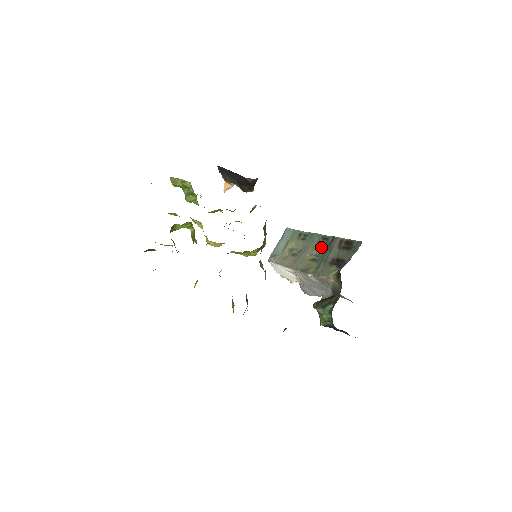
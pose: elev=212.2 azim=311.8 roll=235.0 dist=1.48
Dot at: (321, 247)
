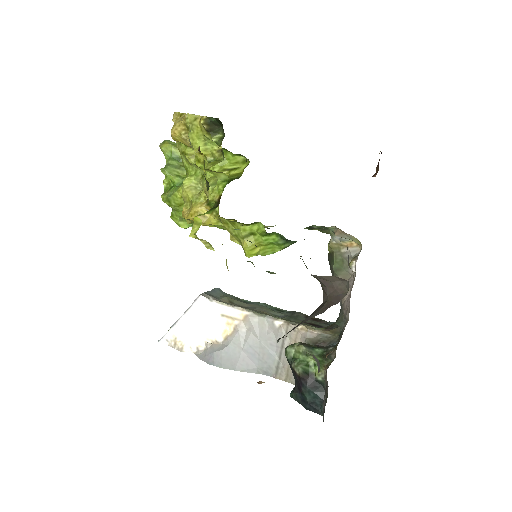
Dot at: (280, 312)
